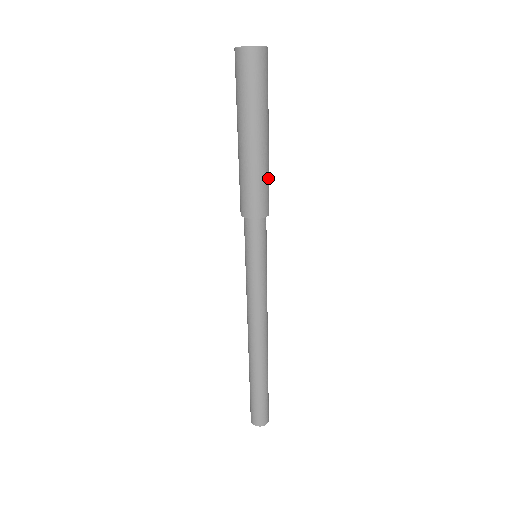
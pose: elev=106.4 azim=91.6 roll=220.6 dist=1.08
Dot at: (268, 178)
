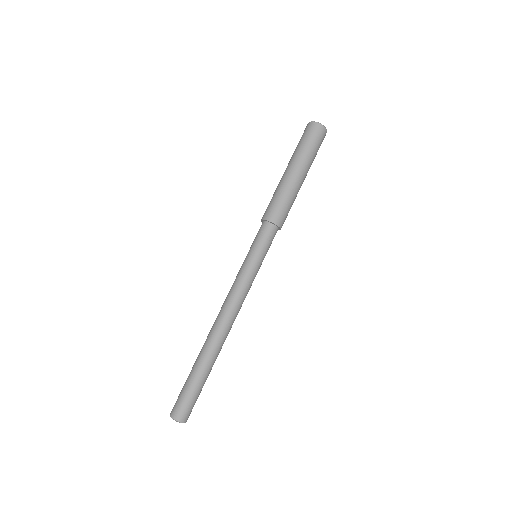
Dot at: (291, 201)
